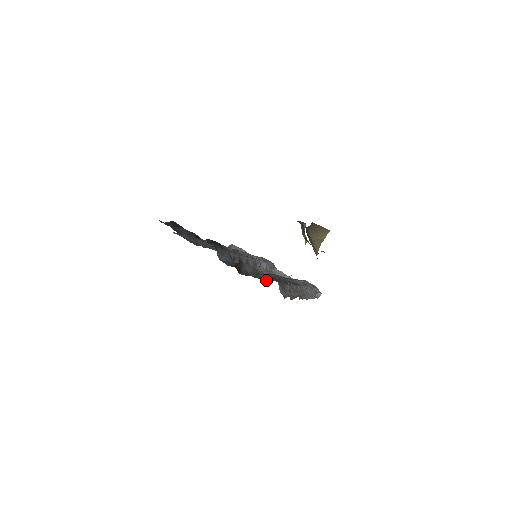
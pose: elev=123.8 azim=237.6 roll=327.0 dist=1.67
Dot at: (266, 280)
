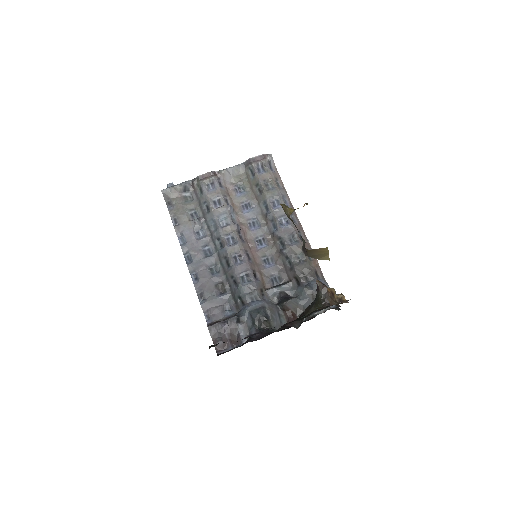
Dot at: (283, 265)
